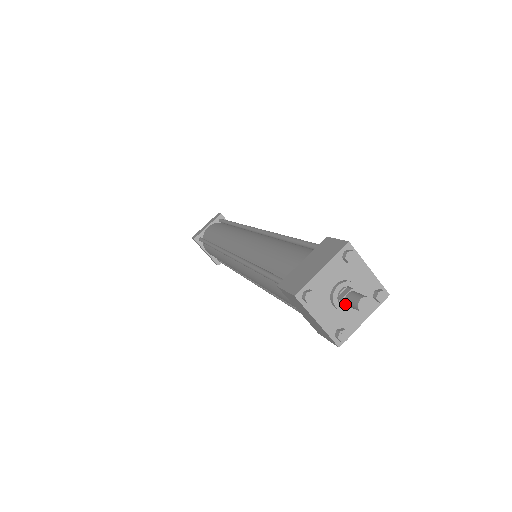
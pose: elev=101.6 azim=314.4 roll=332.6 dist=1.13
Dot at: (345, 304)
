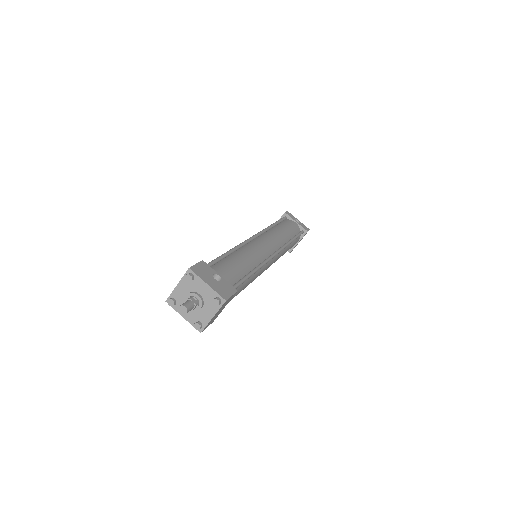
Dot at: occluded
